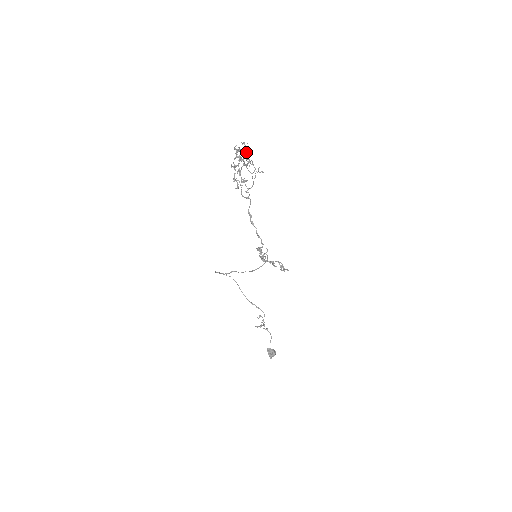
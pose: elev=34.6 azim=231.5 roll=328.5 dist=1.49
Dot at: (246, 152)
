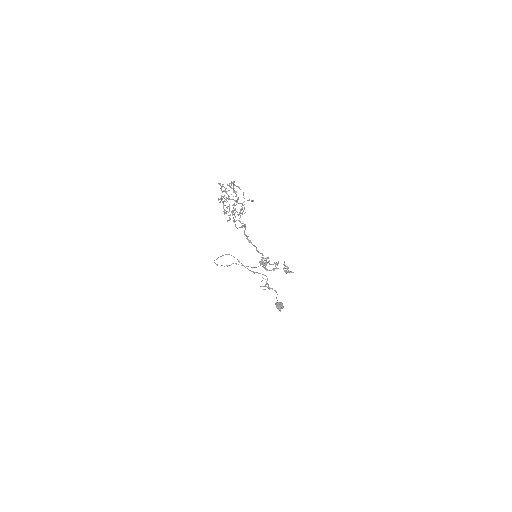
Dot at: (231, 182)
